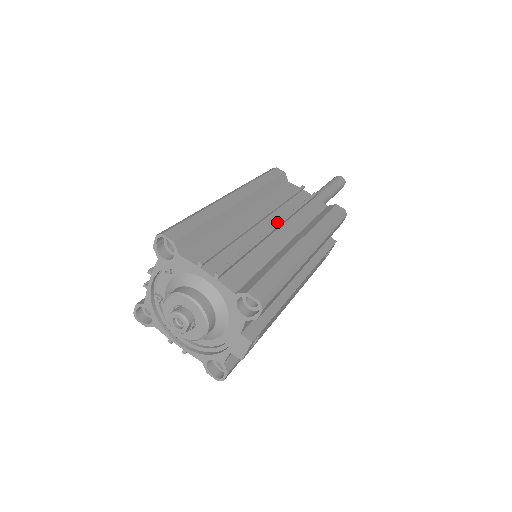
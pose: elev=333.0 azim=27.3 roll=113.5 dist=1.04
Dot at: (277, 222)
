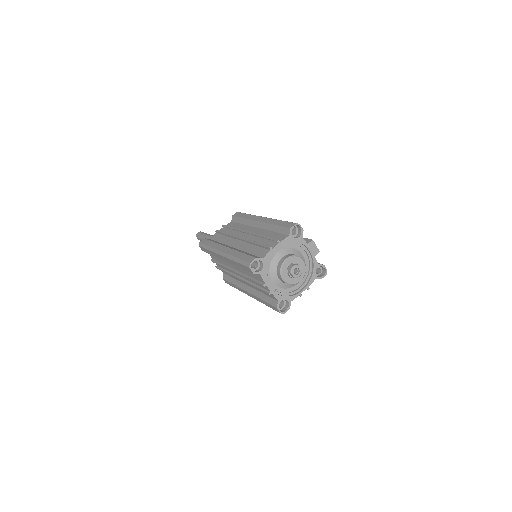
Dot at: (243, 234)
